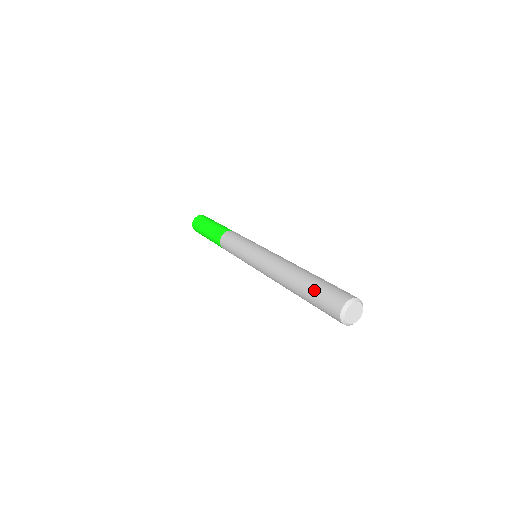
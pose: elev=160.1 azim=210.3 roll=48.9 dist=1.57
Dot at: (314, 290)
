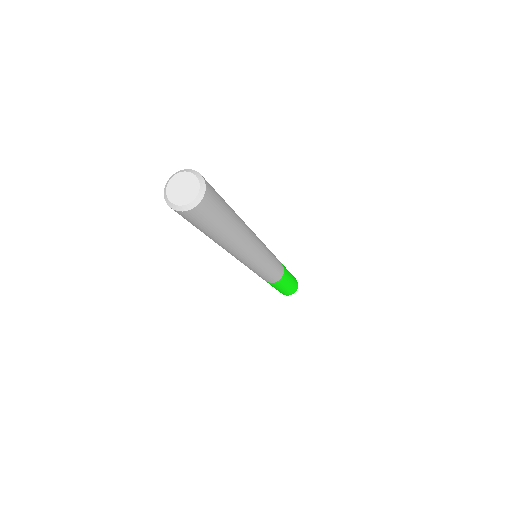
Dot at: occluded
